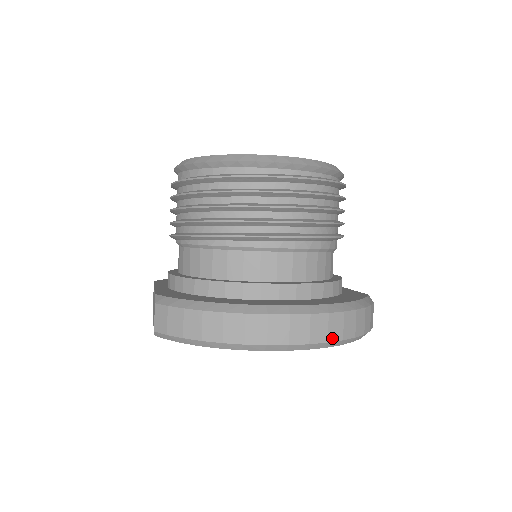
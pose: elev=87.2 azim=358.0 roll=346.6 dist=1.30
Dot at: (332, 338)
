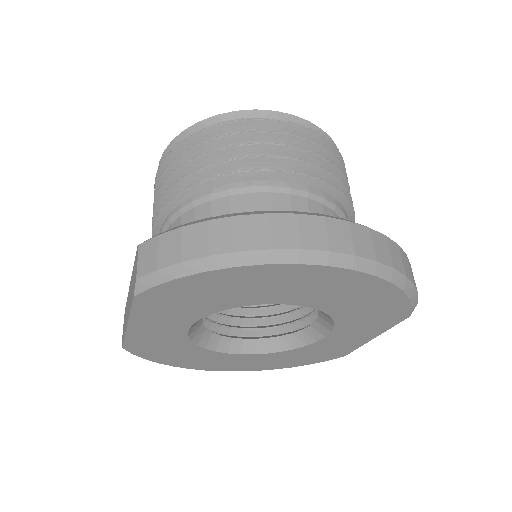
Dot at: (381, 259)
